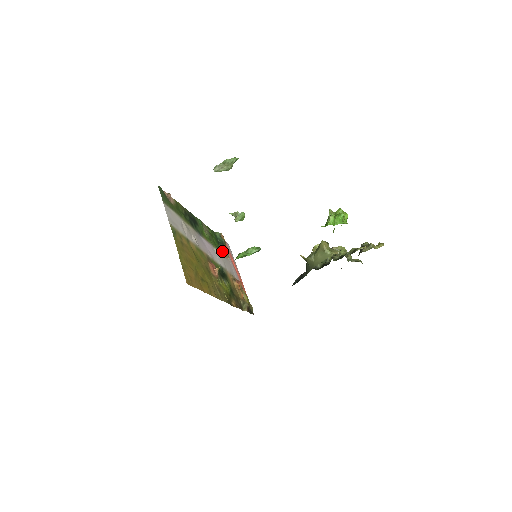
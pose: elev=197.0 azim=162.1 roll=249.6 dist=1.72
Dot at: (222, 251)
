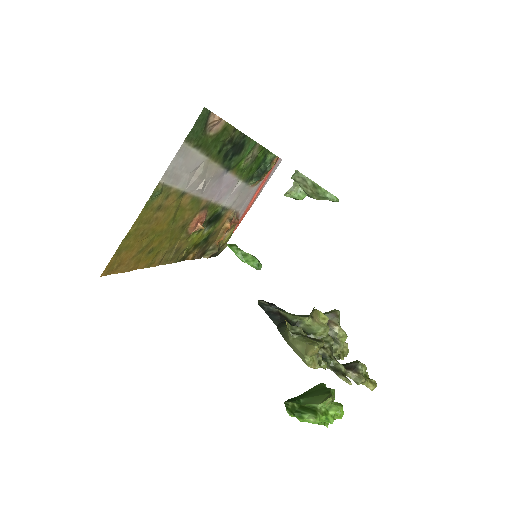
Dot at: (252, 180)
